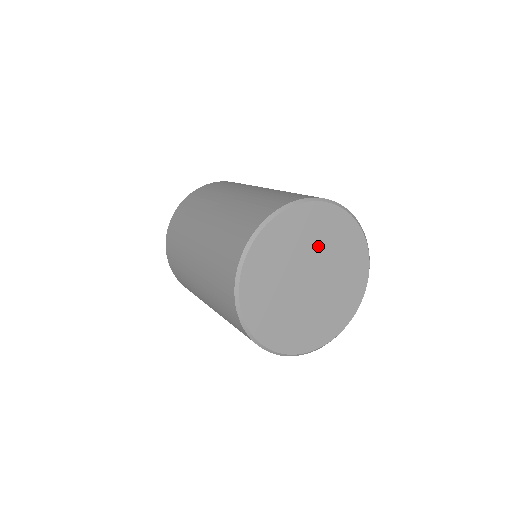
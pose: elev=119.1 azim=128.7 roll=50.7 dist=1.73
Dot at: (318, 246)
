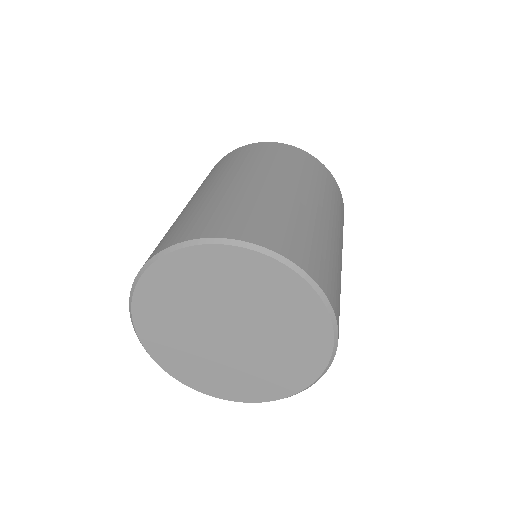
Dot at: (269, 320)
